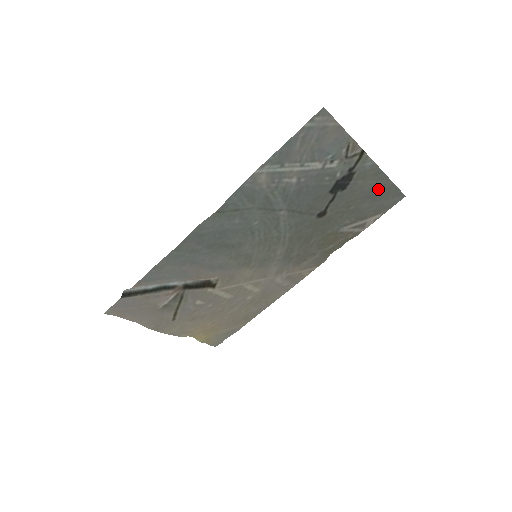
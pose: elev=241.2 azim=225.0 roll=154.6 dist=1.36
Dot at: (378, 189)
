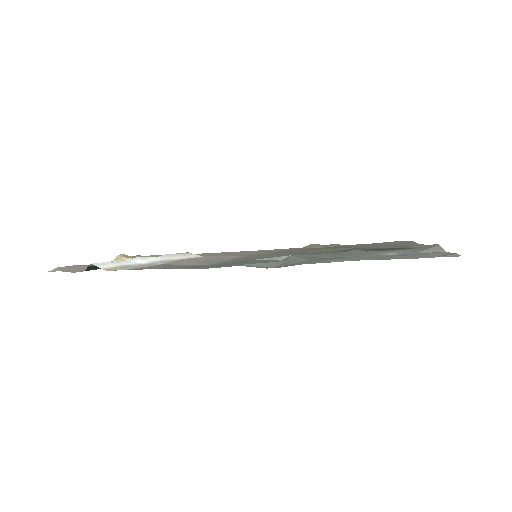
Dot at: (404, 244)
